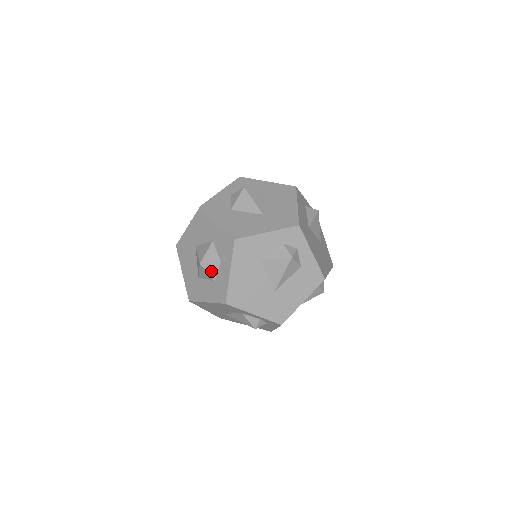
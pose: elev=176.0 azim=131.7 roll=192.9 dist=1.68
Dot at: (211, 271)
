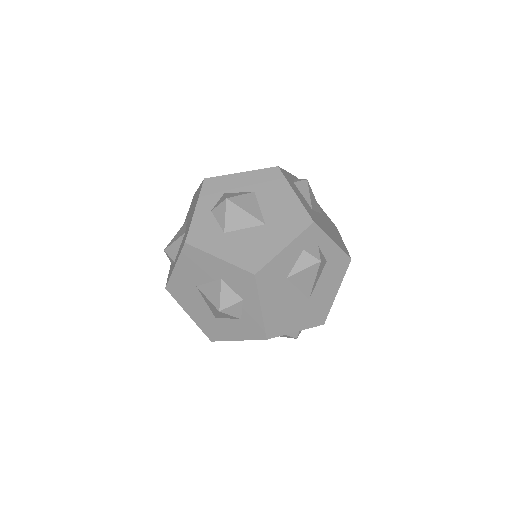
Dot at: (234, 312)
